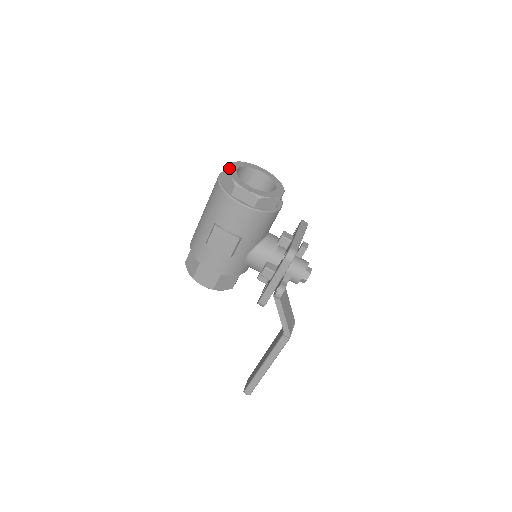
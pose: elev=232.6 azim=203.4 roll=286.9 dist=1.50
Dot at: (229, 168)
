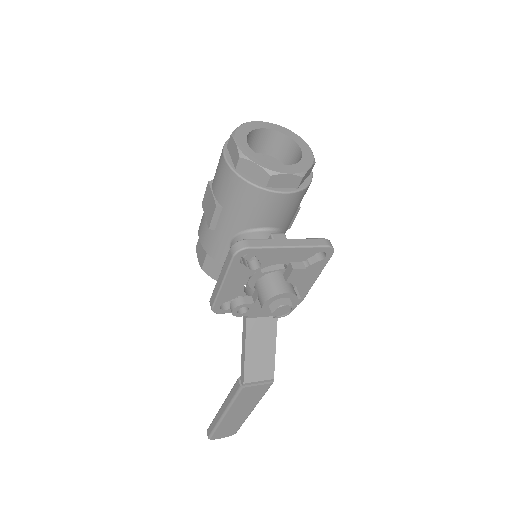
Dot at: (254, 122)
